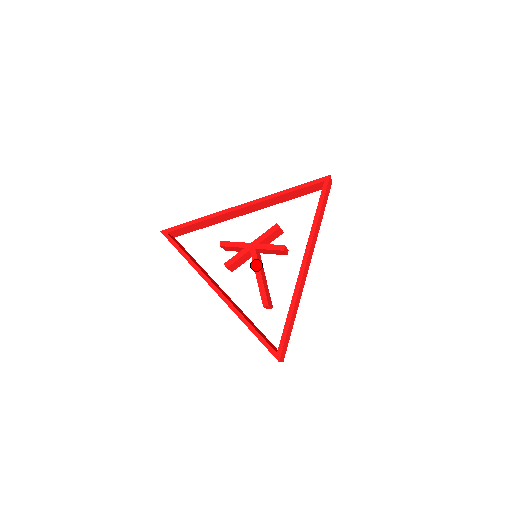
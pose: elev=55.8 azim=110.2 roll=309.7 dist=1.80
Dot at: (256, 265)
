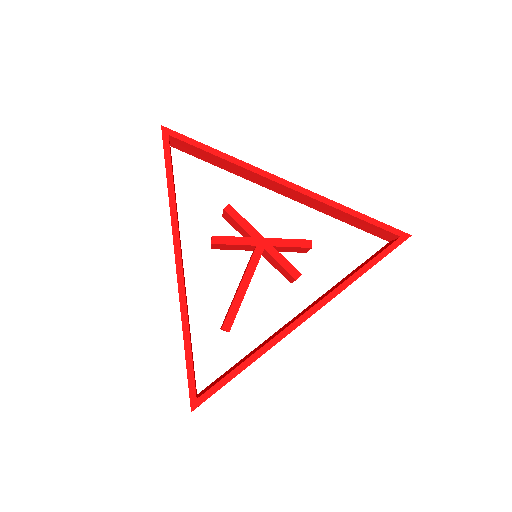
Dot at: (251, 270)
